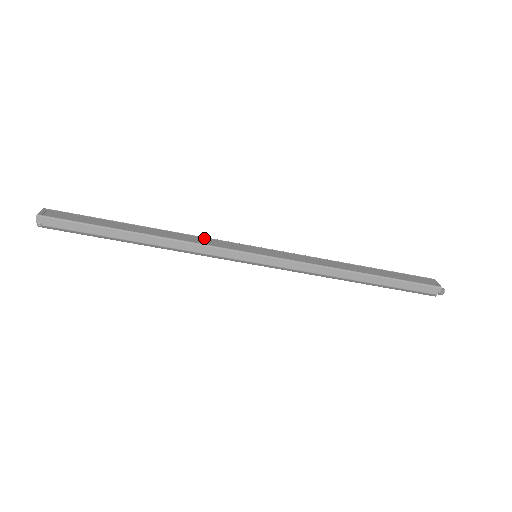
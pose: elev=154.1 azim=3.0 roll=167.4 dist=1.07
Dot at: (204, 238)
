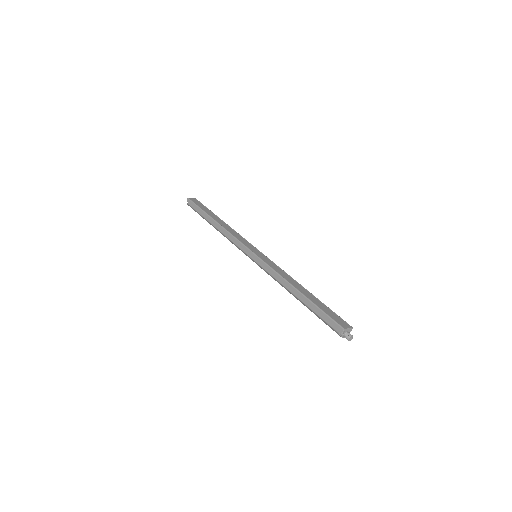
Dot at: (241, 236)
